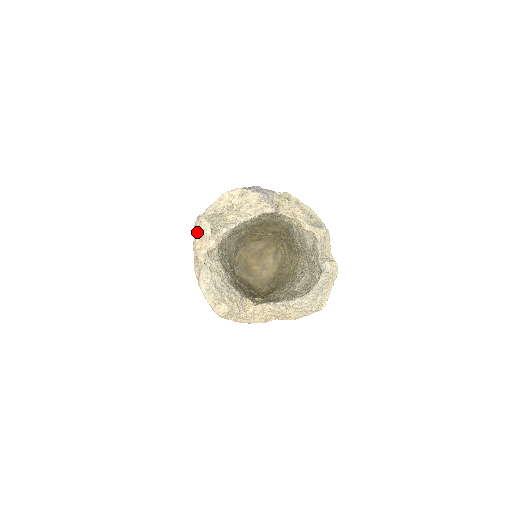
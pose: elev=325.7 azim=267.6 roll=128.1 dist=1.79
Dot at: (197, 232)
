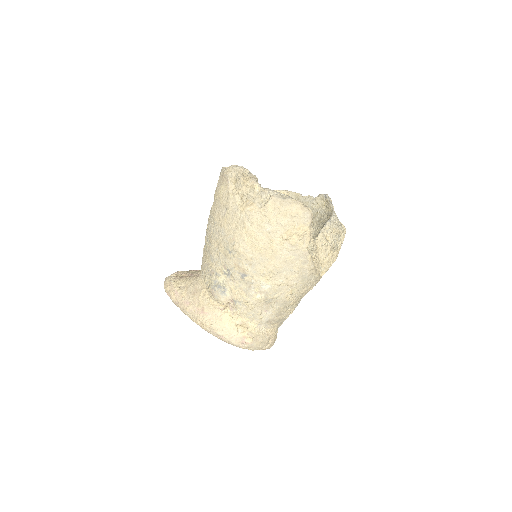
Dot at: (234, 176)
